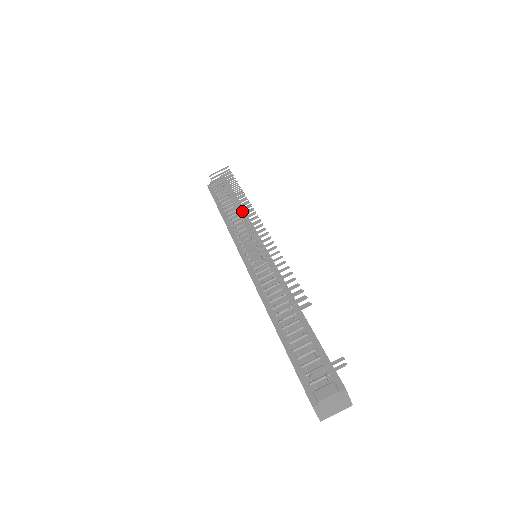
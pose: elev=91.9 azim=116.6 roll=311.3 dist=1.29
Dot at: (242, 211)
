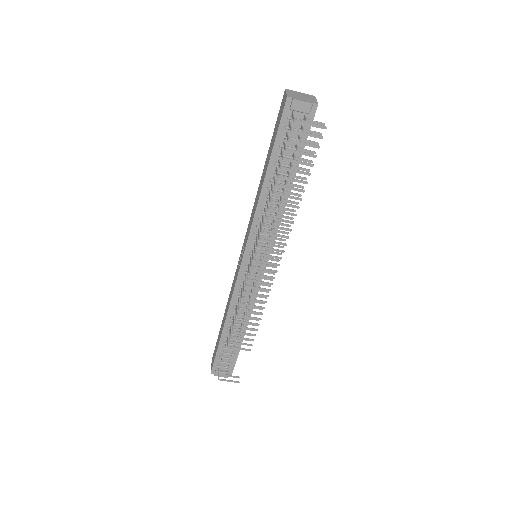
Dot at: occluded
